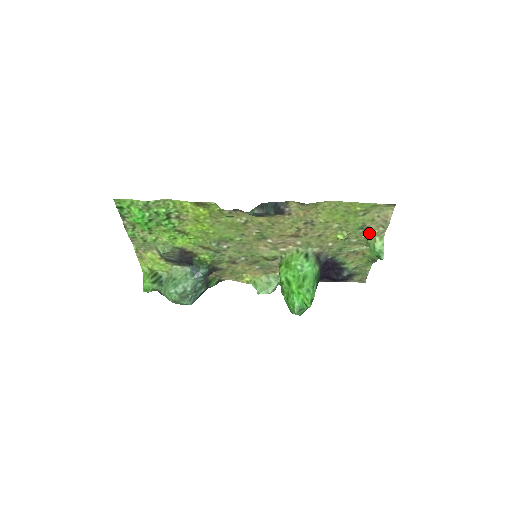
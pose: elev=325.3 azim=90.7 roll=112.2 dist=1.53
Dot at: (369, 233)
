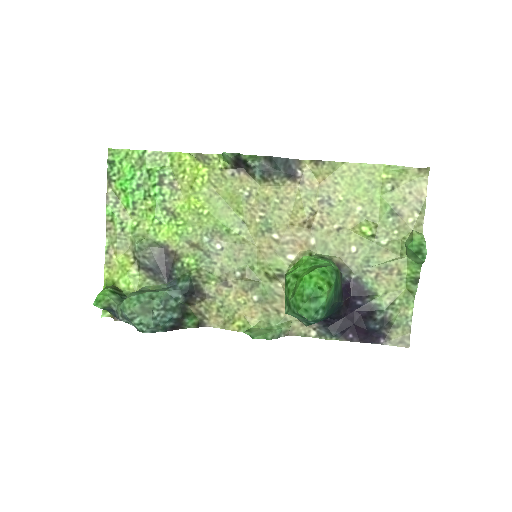
Dot at: (402, 224)
